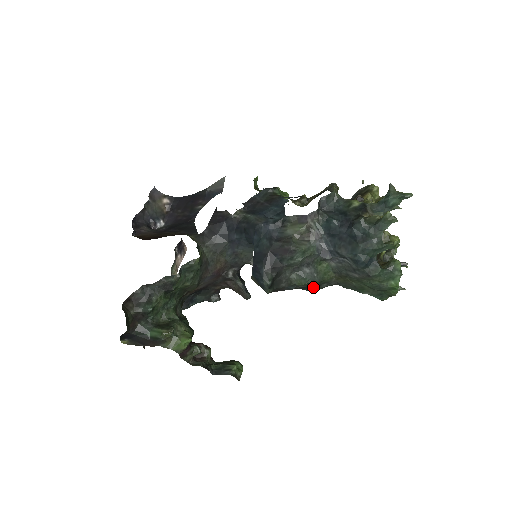
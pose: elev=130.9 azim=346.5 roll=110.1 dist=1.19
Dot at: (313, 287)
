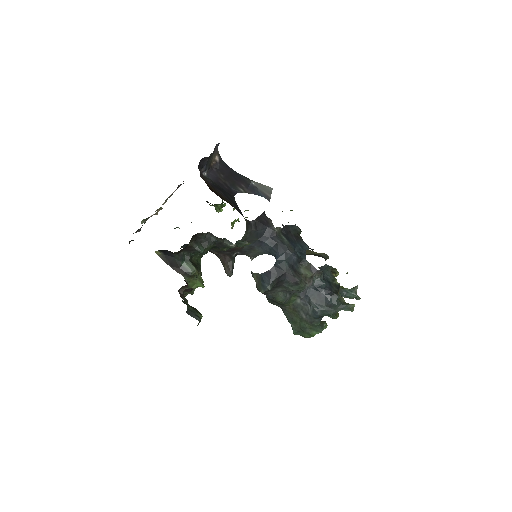
Dot at: (274, 302)
